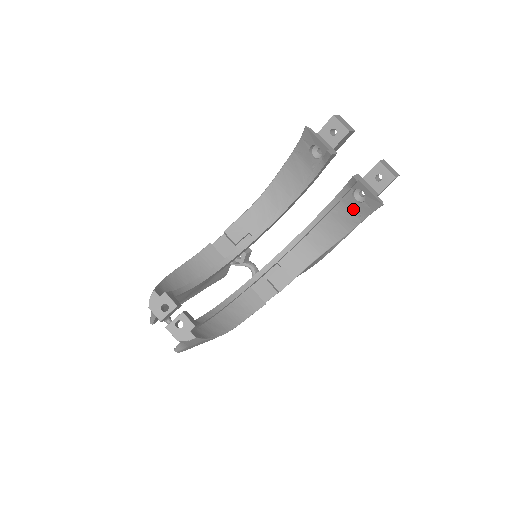
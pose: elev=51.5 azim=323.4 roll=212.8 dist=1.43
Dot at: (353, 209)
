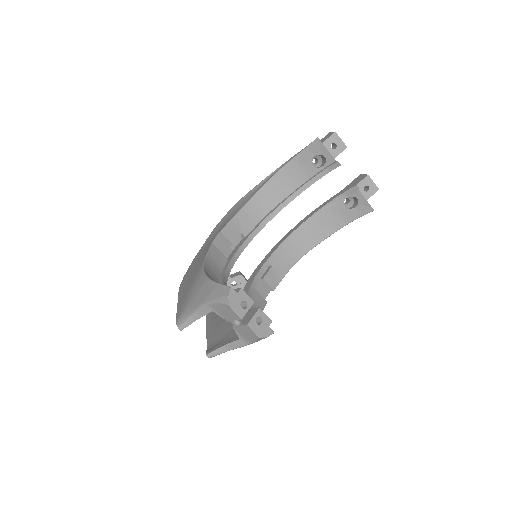
Dot at: (341, 214)
